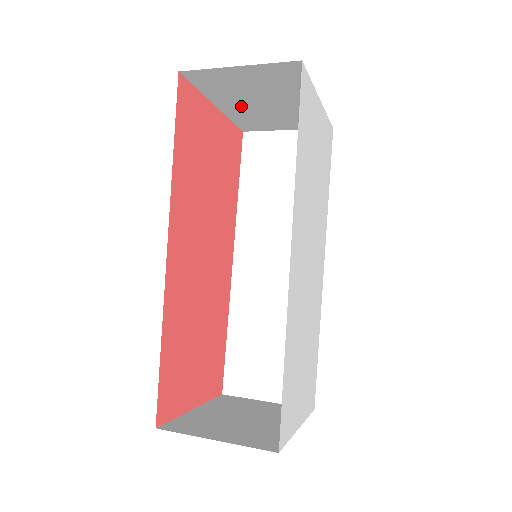
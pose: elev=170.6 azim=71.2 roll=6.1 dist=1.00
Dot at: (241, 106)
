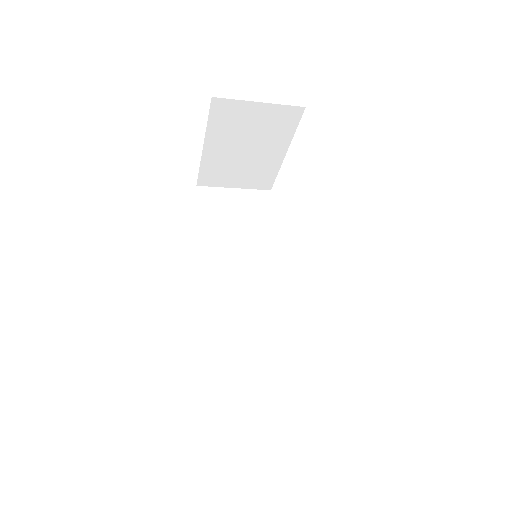
Dot at: (223, 150)
